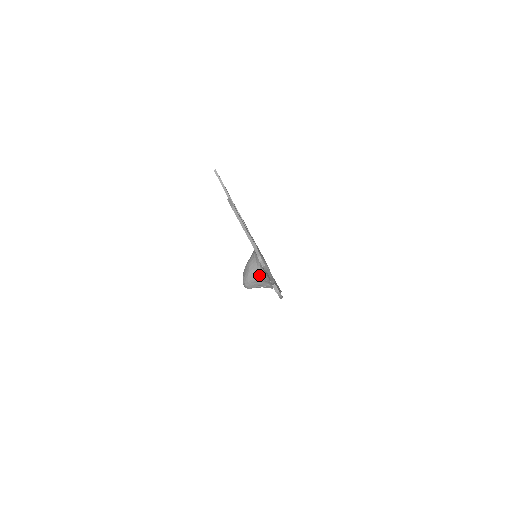
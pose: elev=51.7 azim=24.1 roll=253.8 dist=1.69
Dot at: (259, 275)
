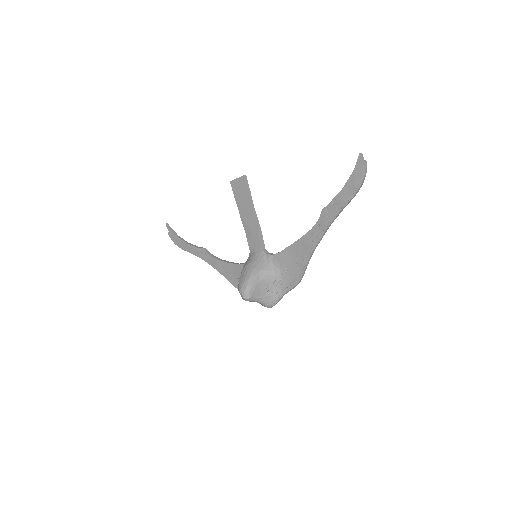
Dot at: (266, 271)
